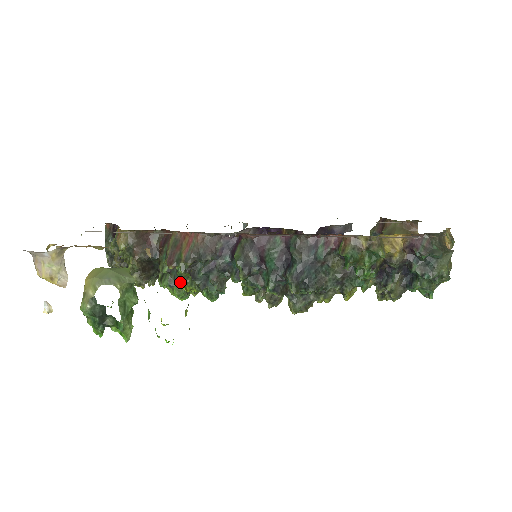
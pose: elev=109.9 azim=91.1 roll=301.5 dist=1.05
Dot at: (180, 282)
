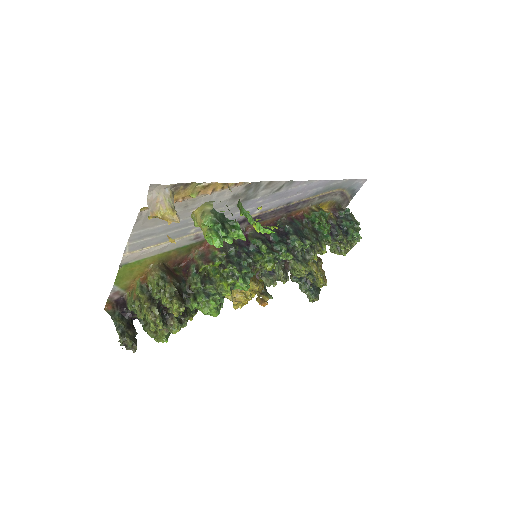
Dot at: (218, 282)
